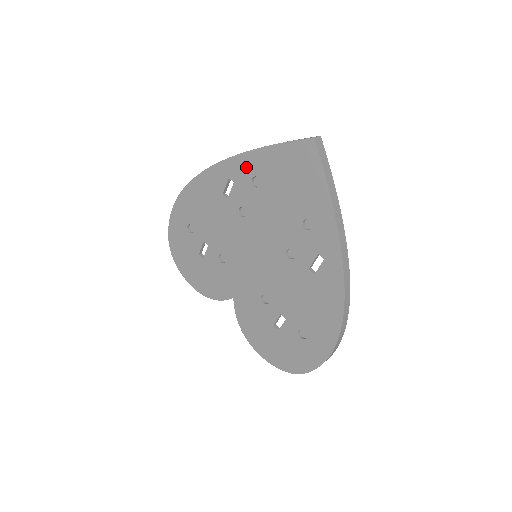
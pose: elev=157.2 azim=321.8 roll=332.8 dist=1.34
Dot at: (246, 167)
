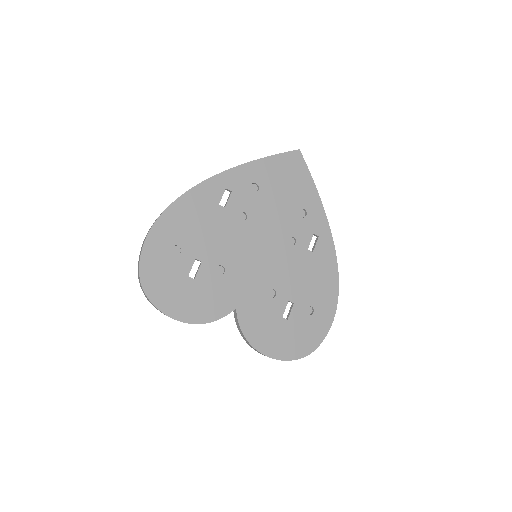
Dot at: (244, 176)
